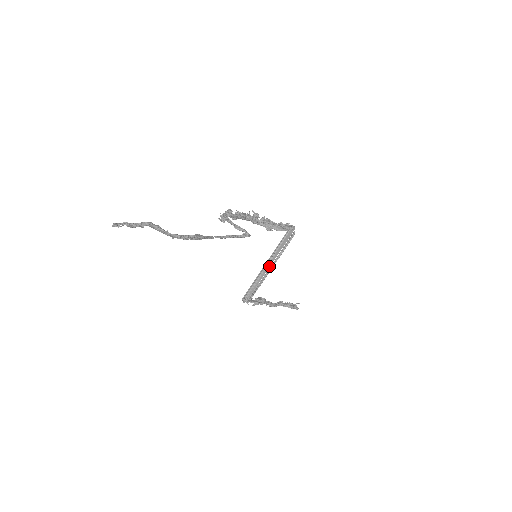
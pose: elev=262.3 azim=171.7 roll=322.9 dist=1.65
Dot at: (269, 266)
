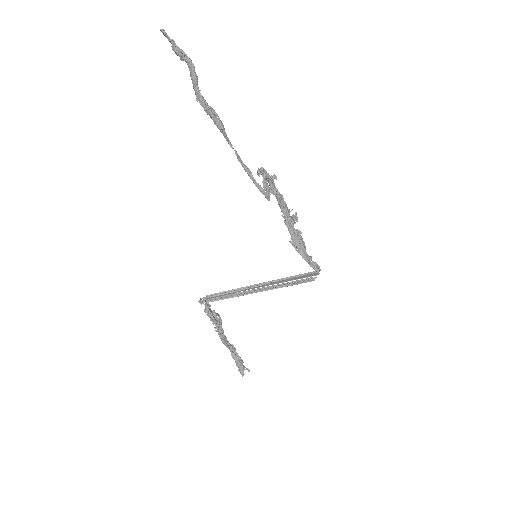
Dot at: (258, 287)
